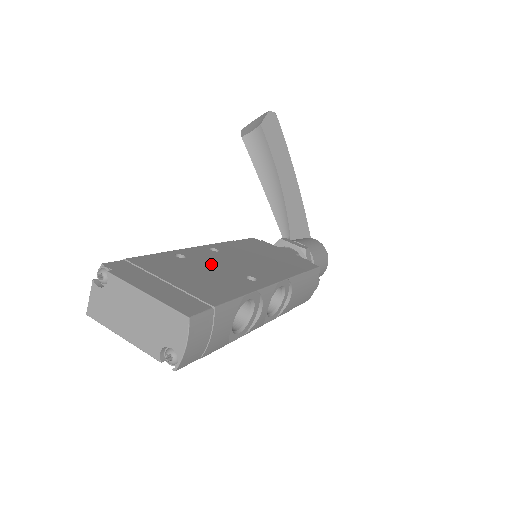
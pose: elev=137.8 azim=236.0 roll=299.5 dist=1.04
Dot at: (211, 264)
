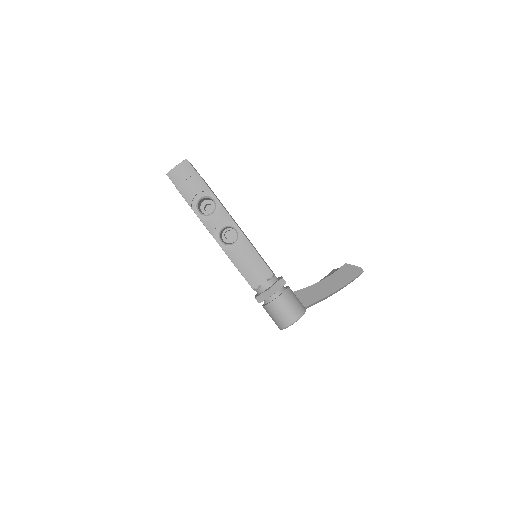
Dot at: occluded
